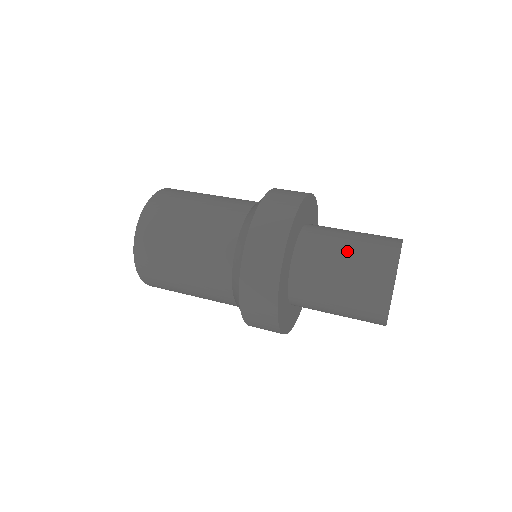
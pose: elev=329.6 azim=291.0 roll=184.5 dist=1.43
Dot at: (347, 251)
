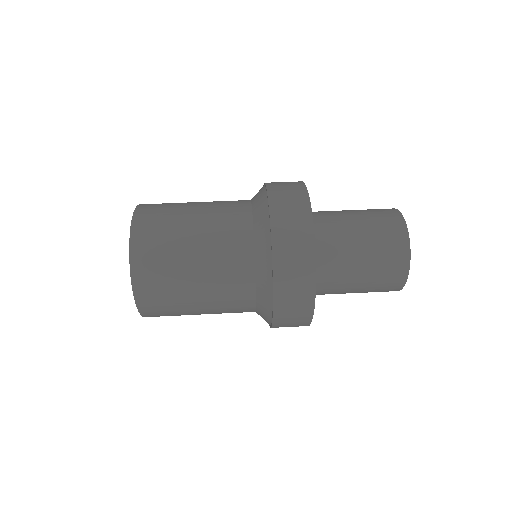
Dot at: (361, 240)
